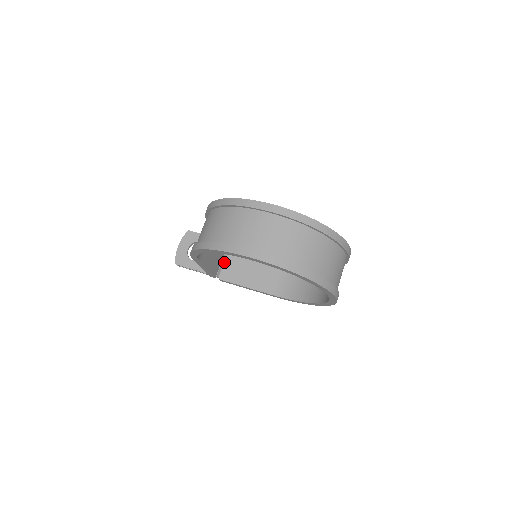
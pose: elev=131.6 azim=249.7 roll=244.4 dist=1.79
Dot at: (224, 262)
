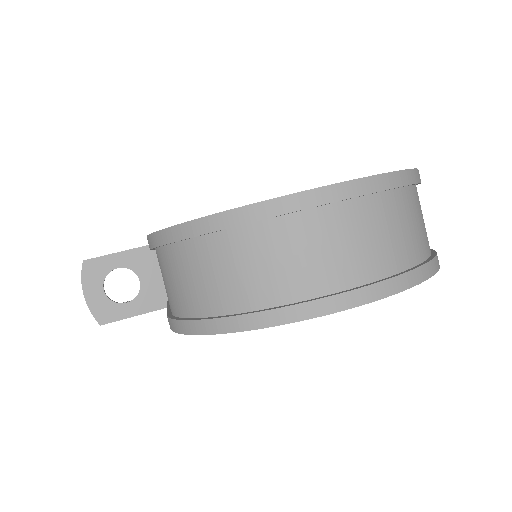
Dot at: occluded
